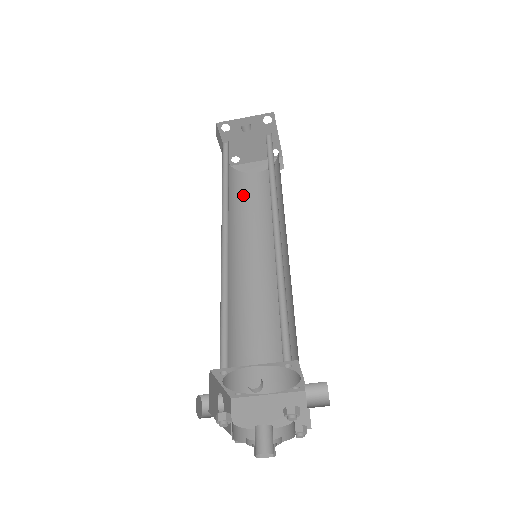
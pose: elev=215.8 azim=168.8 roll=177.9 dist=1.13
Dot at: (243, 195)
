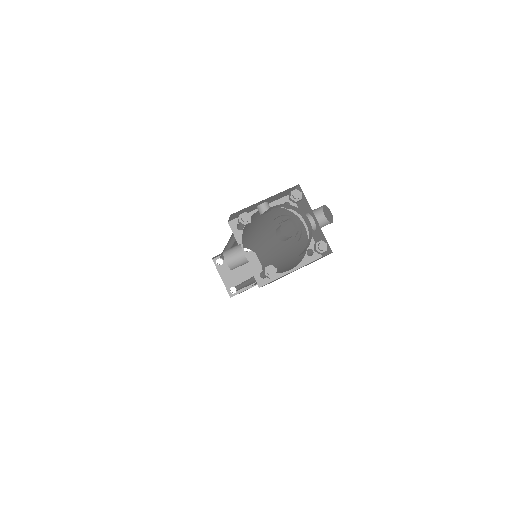
Dot at: occluded
